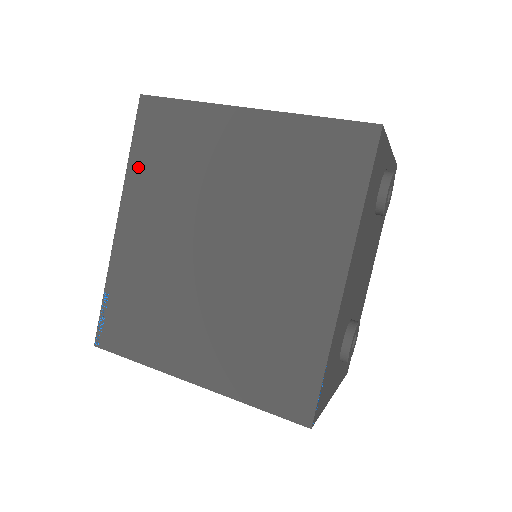
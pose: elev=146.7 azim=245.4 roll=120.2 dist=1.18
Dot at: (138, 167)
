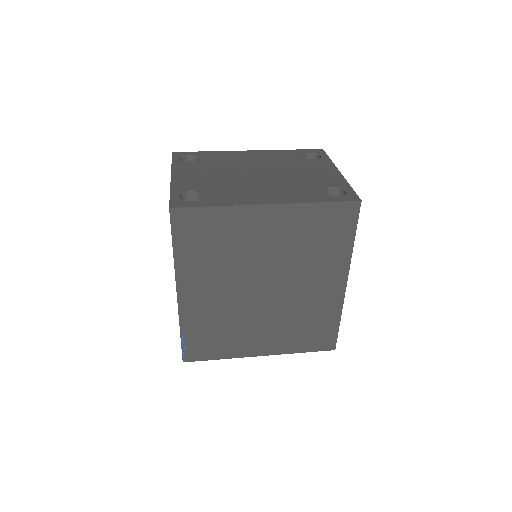
Dot at: (185, 257)
